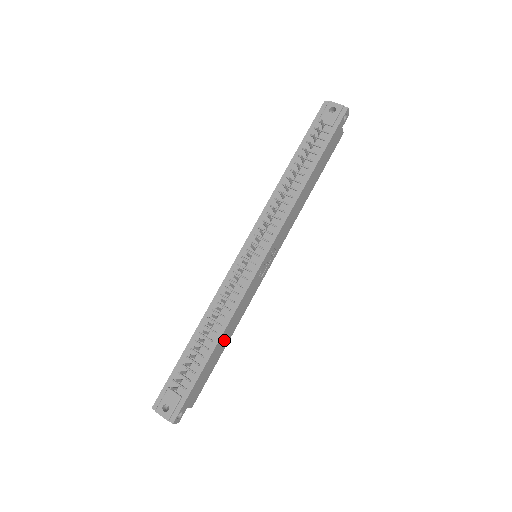
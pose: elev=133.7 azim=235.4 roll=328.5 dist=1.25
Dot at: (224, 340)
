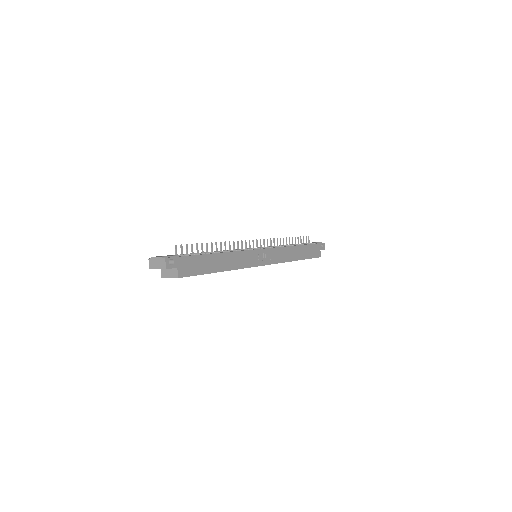
Dot at: (221, 262)
